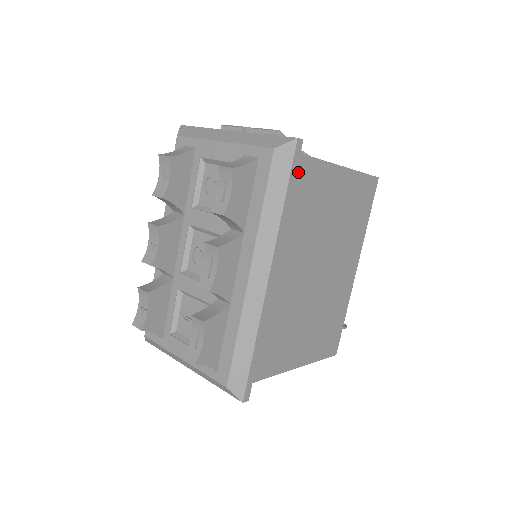
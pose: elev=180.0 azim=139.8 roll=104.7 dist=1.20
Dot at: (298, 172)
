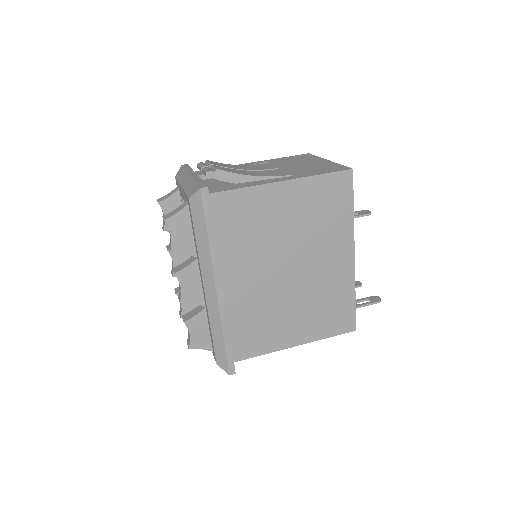
Dot at: (224, 206)
